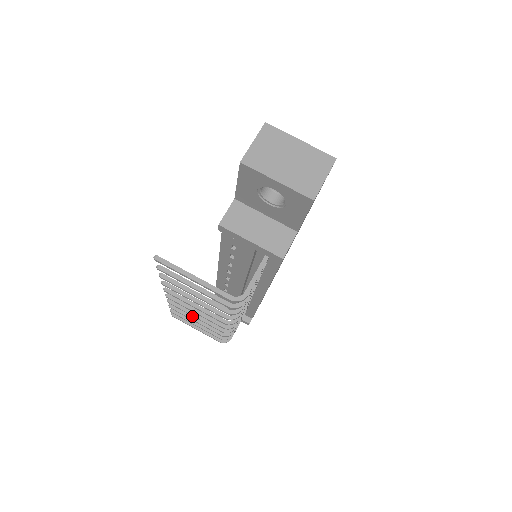
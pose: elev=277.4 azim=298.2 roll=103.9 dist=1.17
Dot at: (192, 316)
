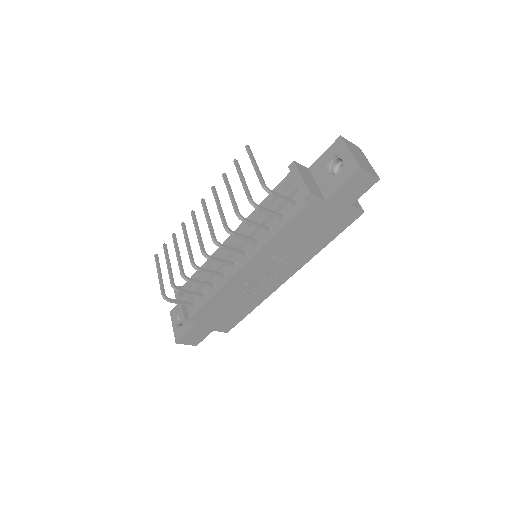
Dot at: occluded
